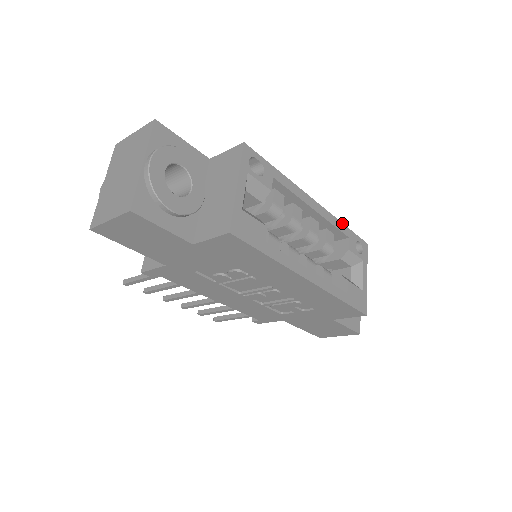
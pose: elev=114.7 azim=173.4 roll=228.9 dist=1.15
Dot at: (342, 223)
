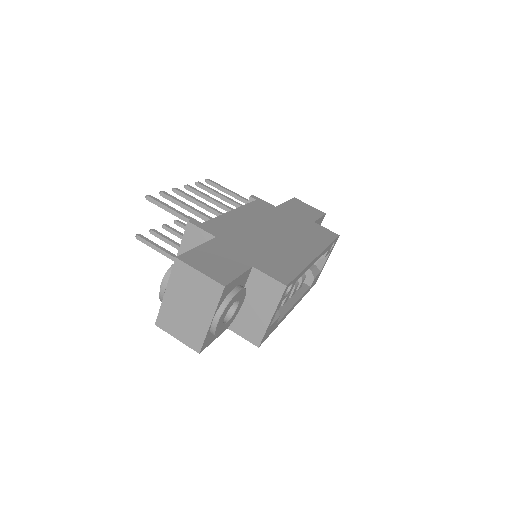
Dot at: occluded
